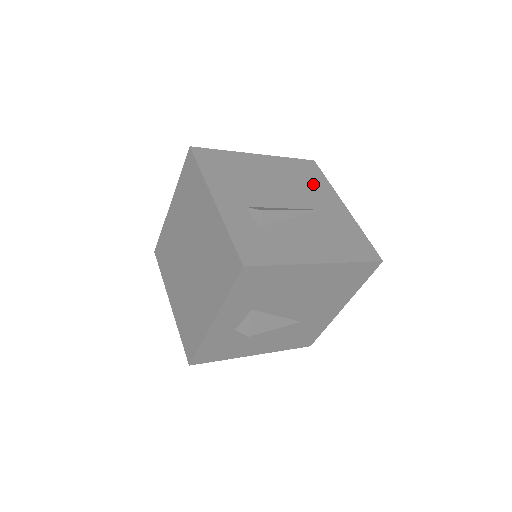
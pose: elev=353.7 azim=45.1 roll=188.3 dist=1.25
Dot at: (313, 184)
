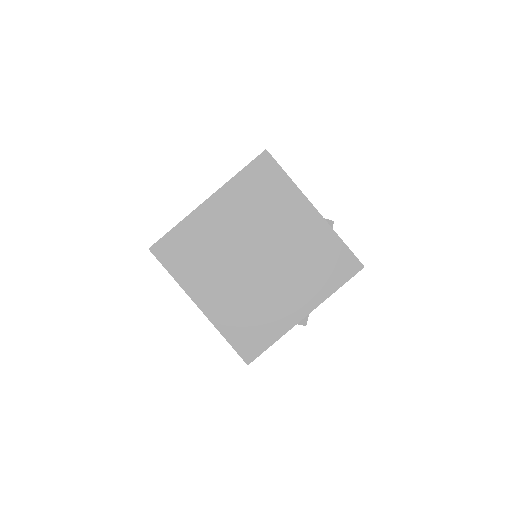
Dot at: occluded
